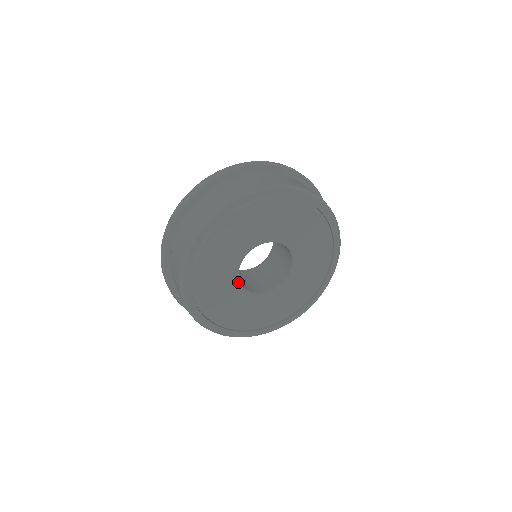
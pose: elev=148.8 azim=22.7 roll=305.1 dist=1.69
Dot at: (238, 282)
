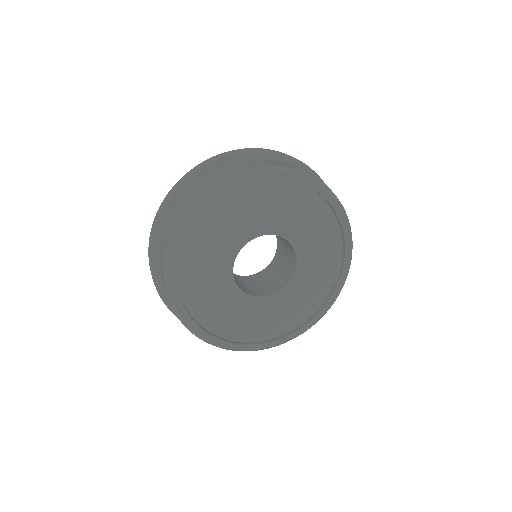
Dot at: (232, 266)
